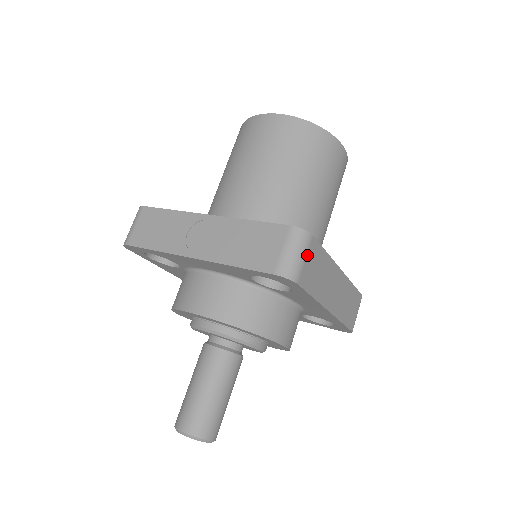
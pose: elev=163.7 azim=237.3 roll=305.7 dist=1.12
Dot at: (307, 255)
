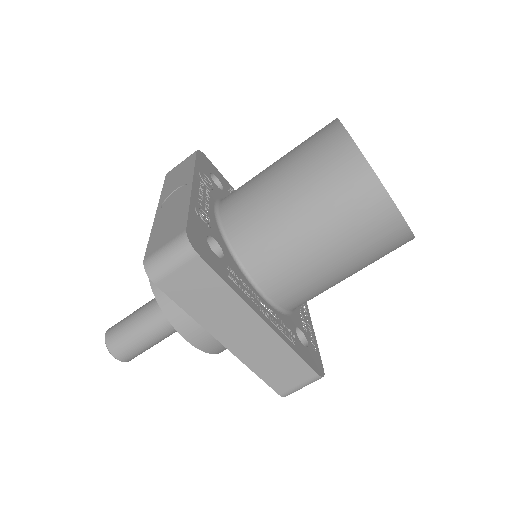
Dot at: (182, 268)
